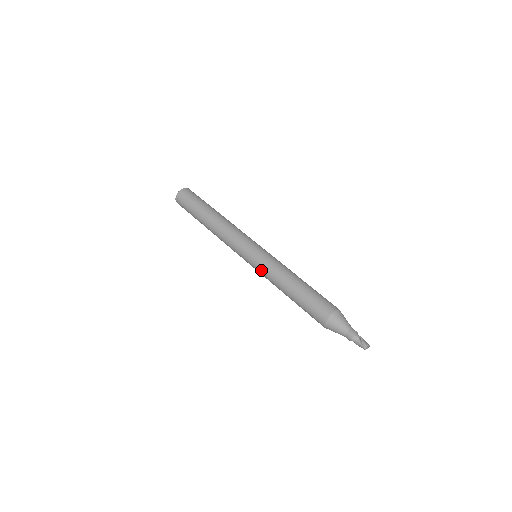
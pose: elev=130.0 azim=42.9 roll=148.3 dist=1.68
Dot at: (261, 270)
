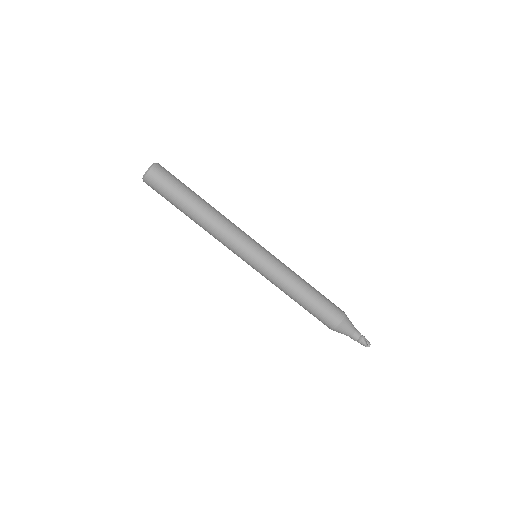
Dot at: (268, 274)
